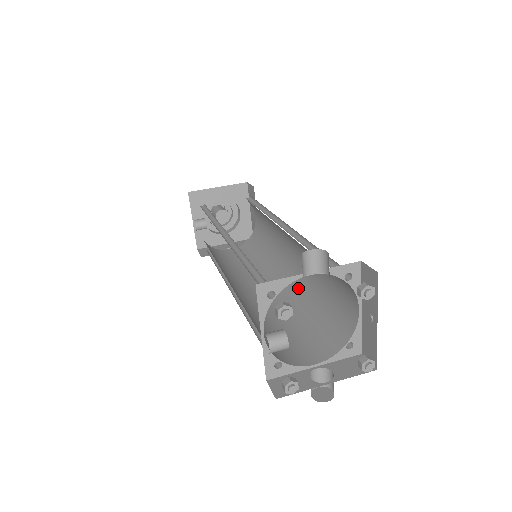
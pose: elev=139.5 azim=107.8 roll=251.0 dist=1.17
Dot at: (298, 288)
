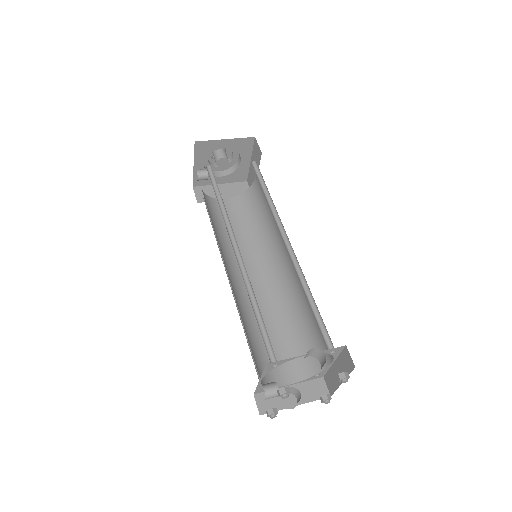
Dot at: (285, 293)
